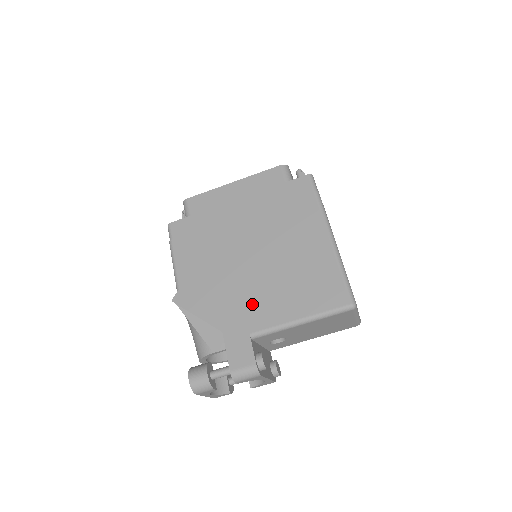
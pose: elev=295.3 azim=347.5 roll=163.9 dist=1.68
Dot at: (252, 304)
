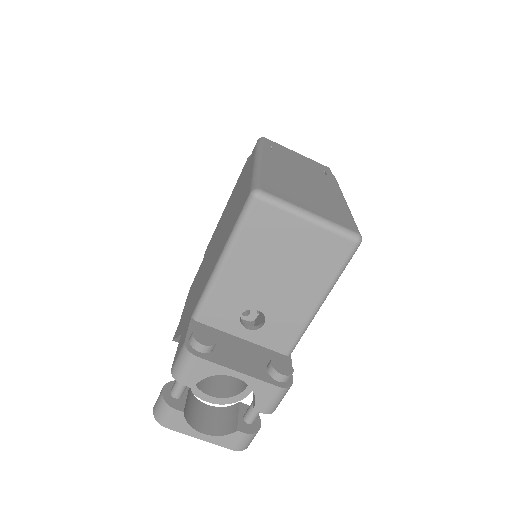
Dot at: (201, 285)
